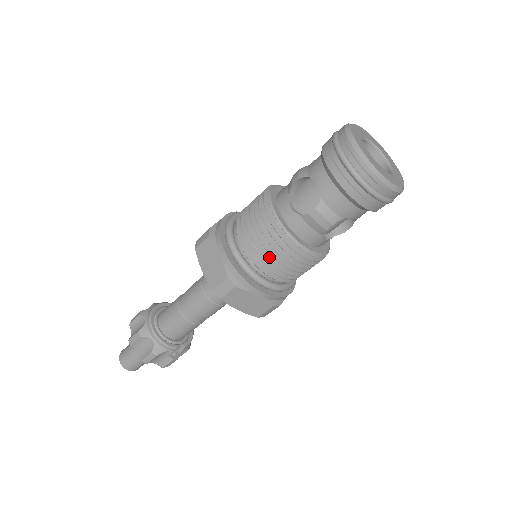
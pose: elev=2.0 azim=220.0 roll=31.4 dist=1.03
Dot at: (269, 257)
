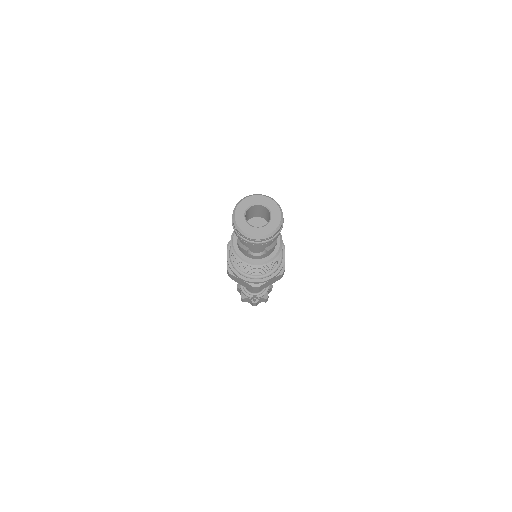
Dot at: (237, 262)
